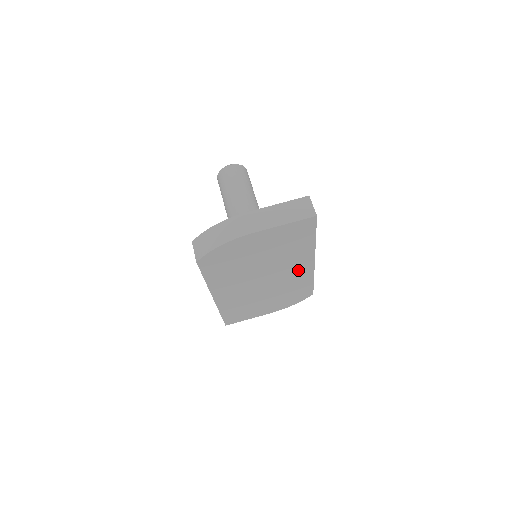
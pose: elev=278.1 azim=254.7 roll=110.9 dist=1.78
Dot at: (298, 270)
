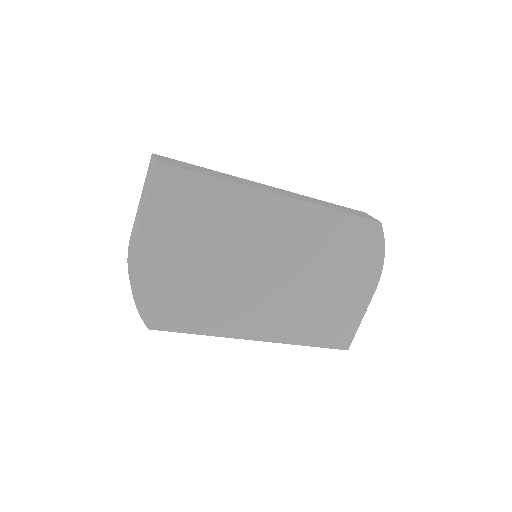
Dot at: (287, 223)
